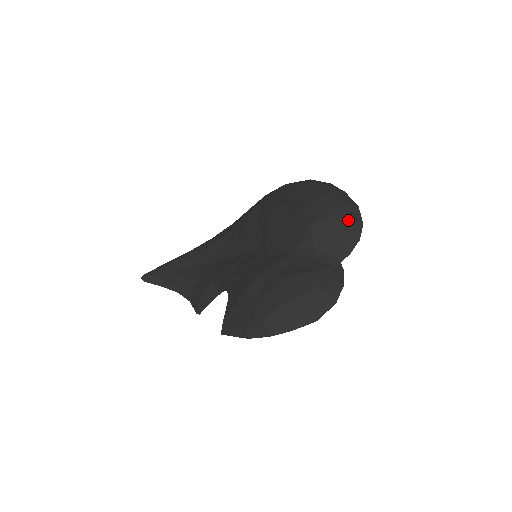
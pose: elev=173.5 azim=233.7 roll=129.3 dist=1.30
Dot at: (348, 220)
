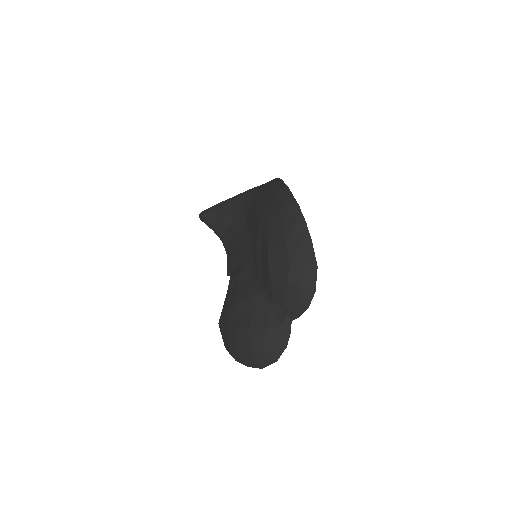
Dot at: (299, 287)
